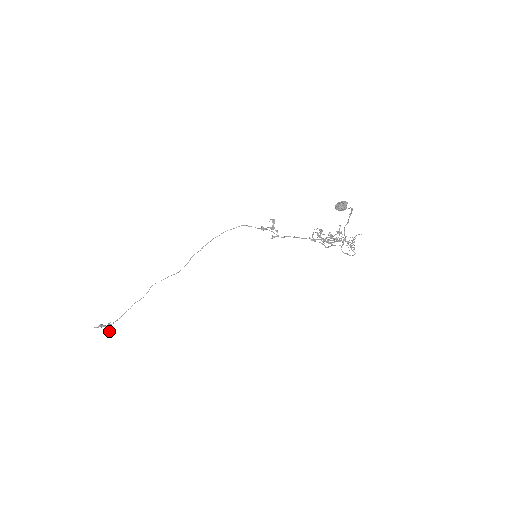
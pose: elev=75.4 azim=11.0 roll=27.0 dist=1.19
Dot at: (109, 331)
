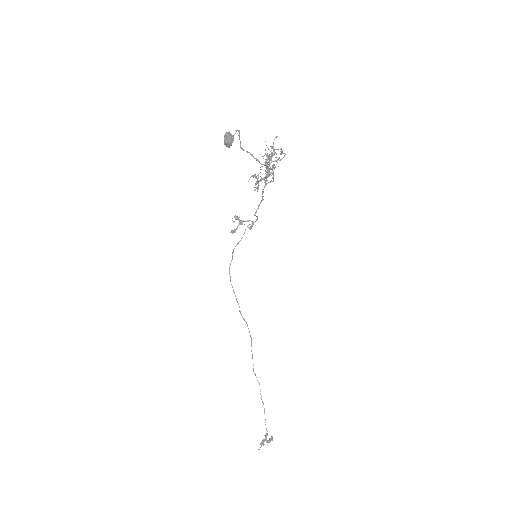
Dot at: (272, 440)
